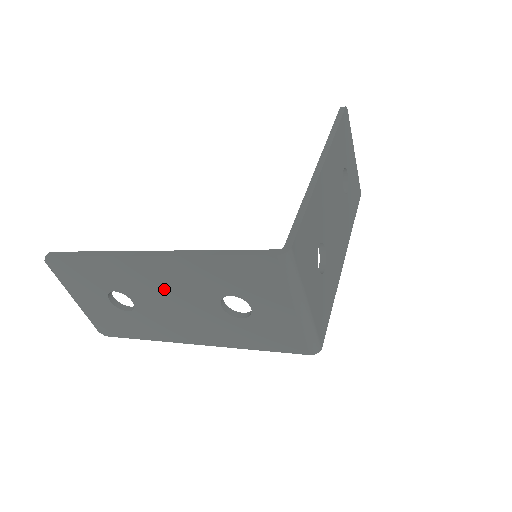
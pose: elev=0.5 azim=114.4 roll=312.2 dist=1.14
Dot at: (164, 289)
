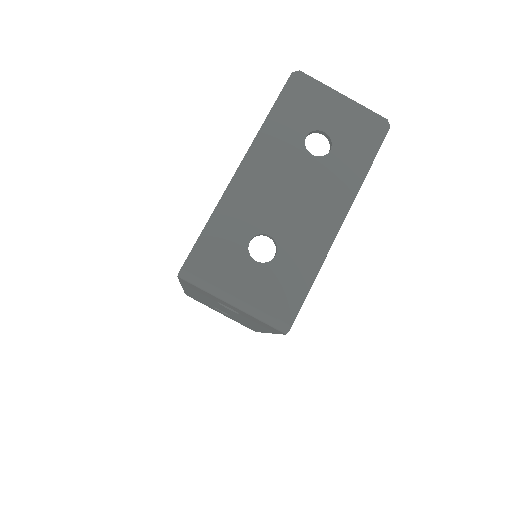
Dot at: (211, 303)
